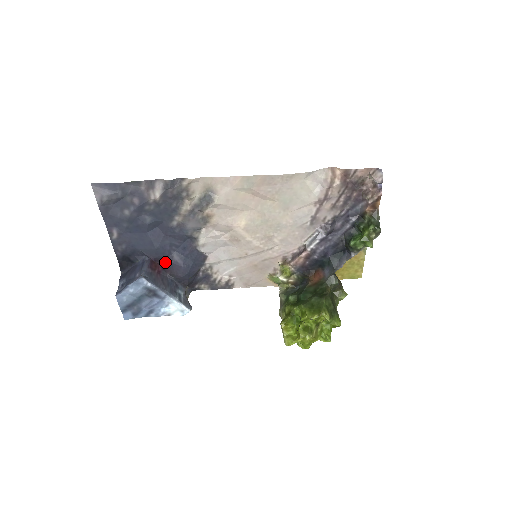
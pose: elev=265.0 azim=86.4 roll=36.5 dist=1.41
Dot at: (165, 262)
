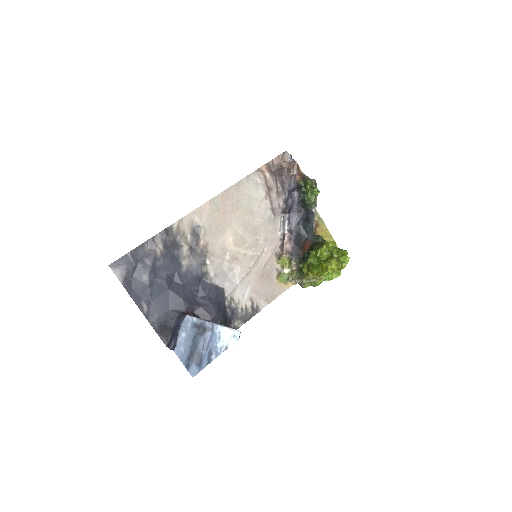
Dot at: (195, 311)
